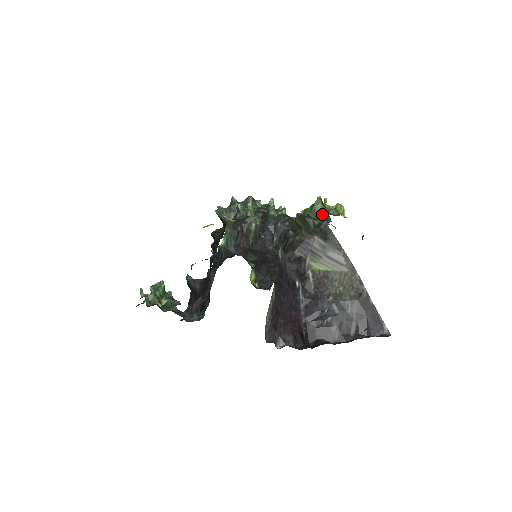
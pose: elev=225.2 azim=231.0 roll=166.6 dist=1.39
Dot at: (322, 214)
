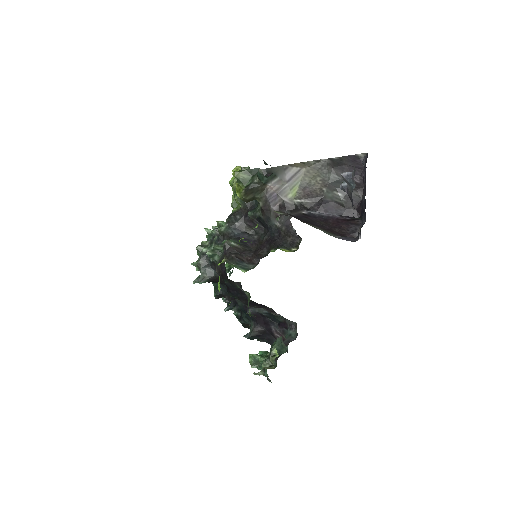
Dot at: (249, 175)
